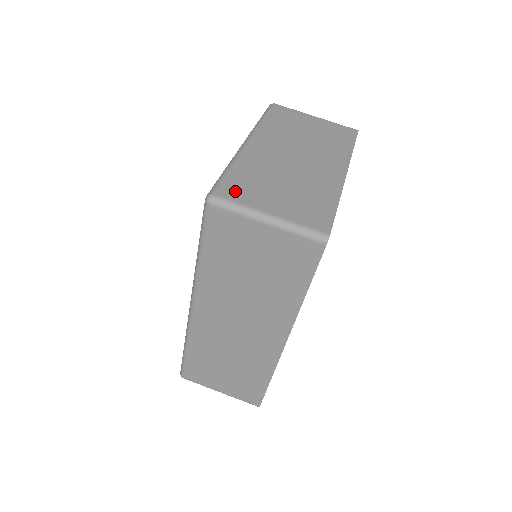
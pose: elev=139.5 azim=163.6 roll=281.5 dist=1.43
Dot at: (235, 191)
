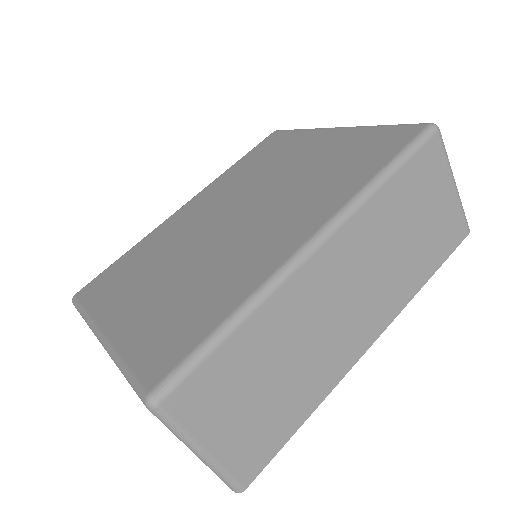
Dot at: occluded
